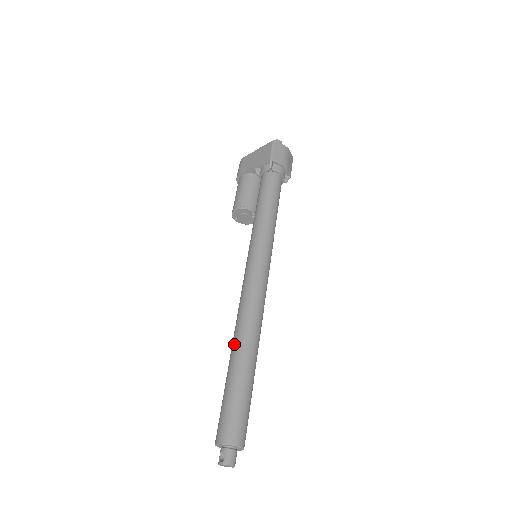
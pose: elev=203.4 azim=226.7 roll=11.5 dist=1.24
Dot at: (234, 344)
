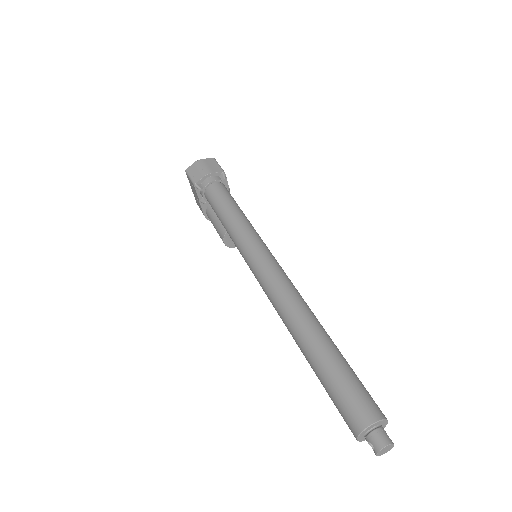
Dot at: occluded
